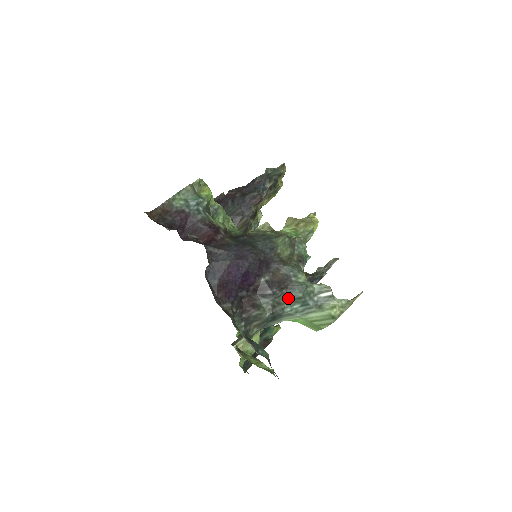
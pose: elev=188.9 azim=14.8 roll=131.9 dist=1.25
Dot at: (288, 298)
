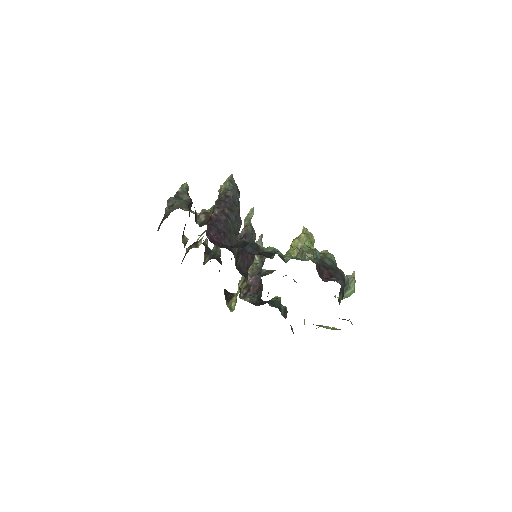
Dot at: (344, 290)
